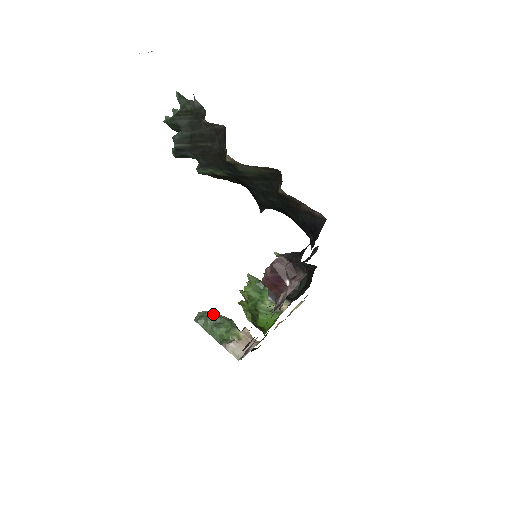
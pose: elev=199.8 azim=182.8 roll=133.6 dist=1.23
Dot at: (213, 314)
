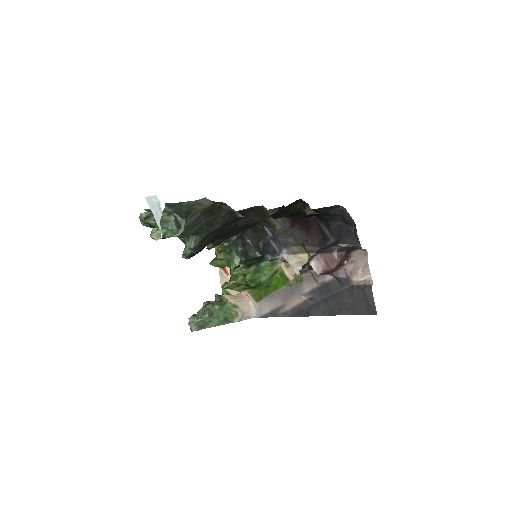
Dot at: (200, 313)
